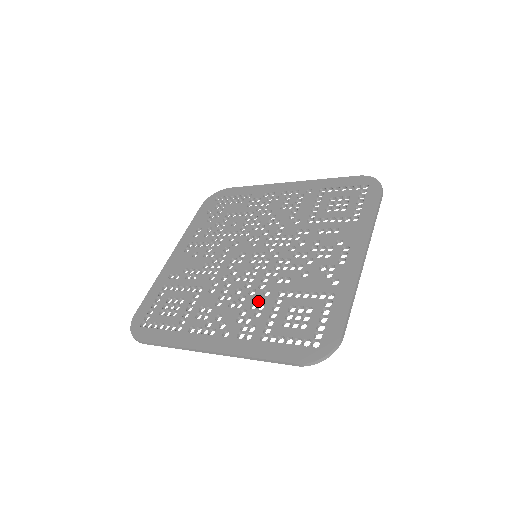
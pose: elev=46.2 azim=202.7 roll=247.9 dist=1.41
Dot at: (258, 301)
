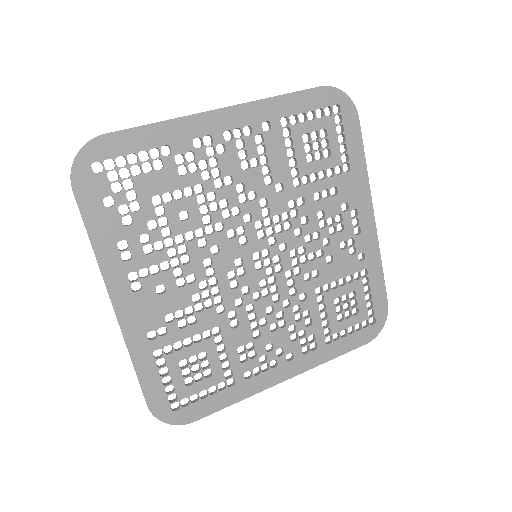
Dot at: (301, 310)
